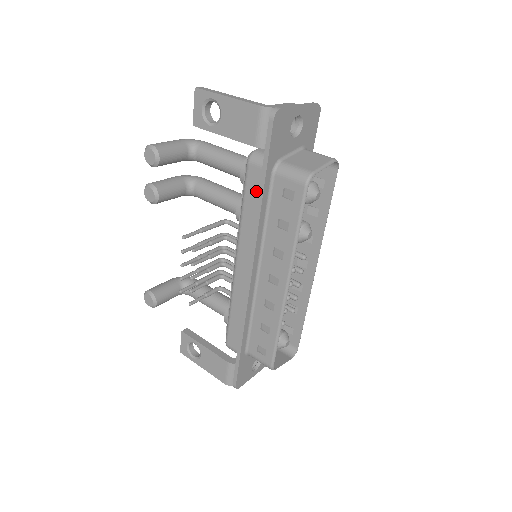
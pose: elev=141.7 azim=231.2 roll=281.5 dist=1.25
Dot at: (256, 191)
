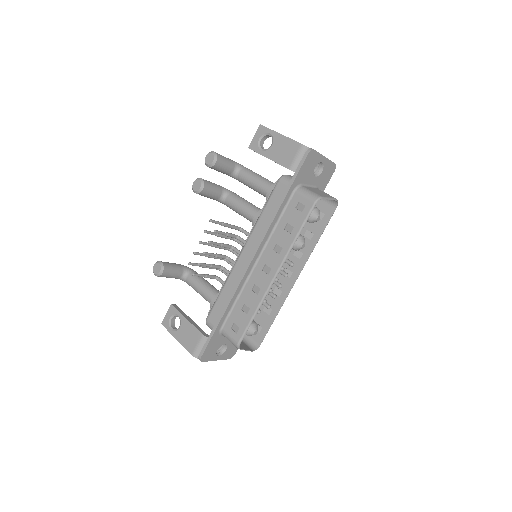
Dot at: (278, 200)
